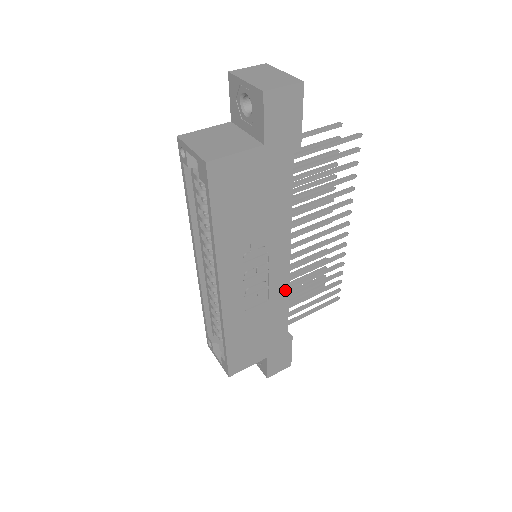
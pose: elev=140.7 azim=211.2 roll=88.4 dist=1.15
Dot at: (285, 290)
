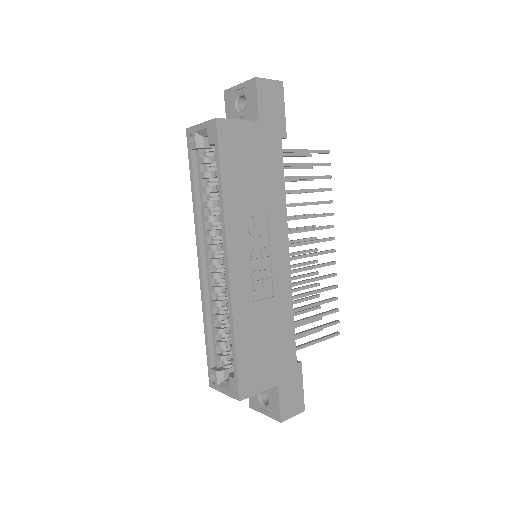
Dot at: (288, 289)
